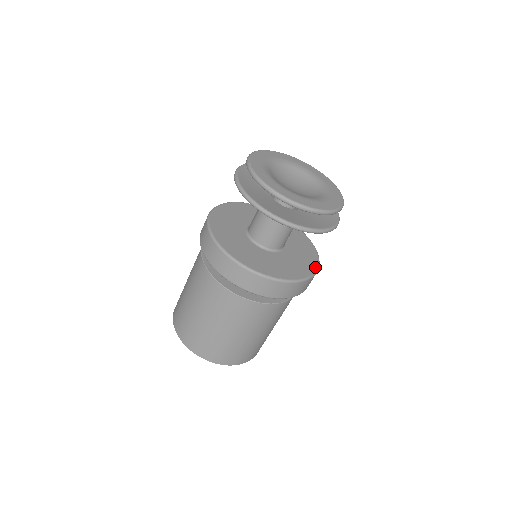
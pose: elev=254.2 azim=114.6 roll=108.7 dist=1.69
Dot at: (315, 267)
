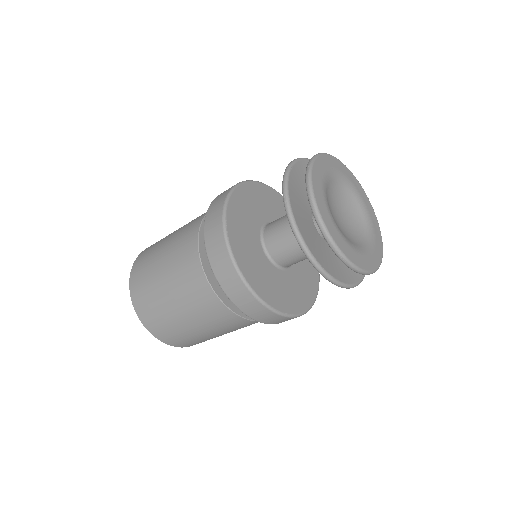
Dot at: (317, 285)
